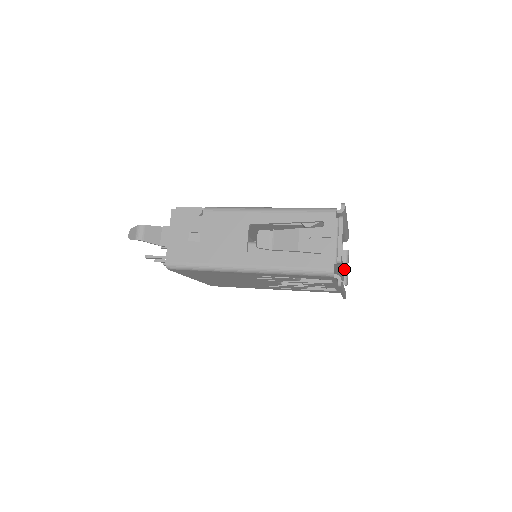
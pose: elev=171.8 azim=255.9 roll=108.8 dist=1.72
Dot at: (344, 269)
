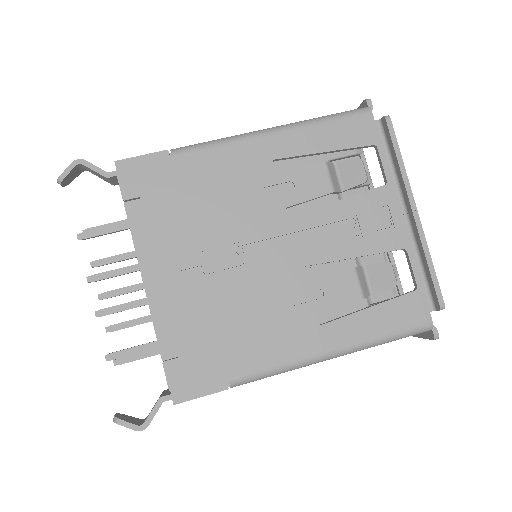
Dot at: occluded
